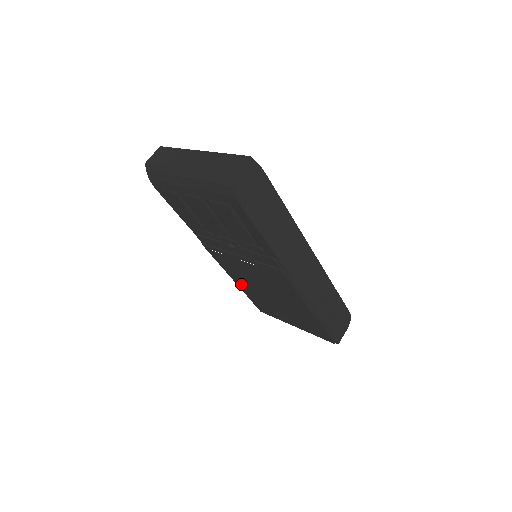
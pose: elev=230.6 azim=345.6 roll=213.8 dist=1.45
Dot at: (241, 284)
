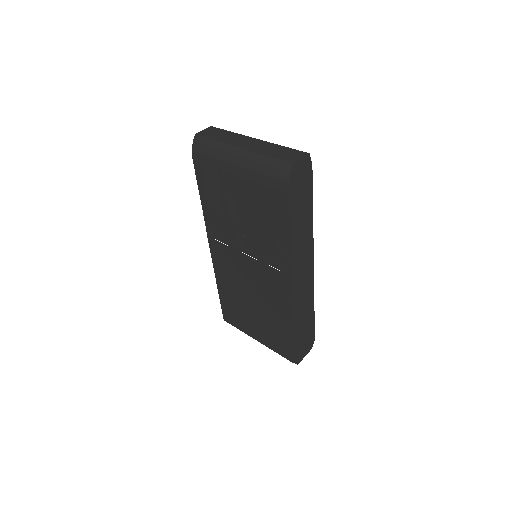
Dot at: (223, 283)
